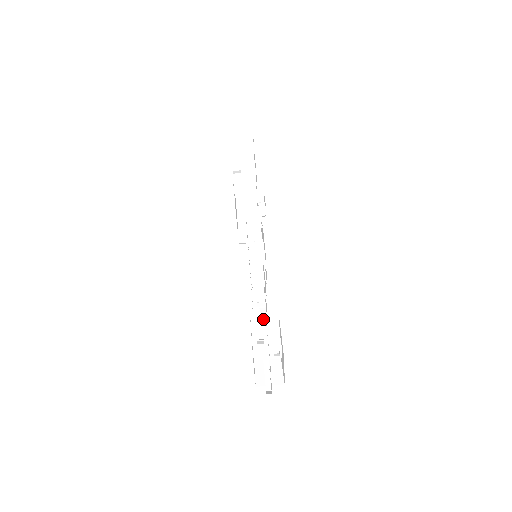
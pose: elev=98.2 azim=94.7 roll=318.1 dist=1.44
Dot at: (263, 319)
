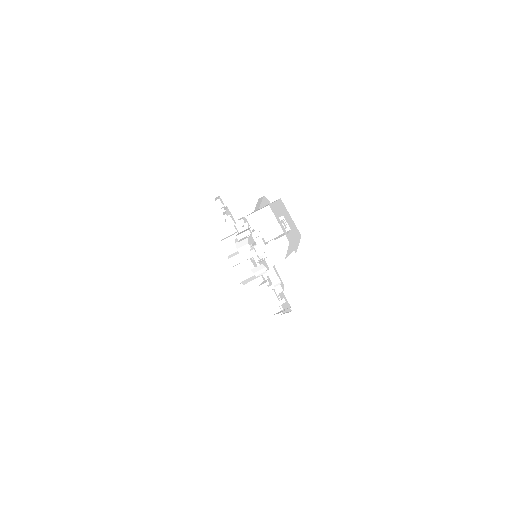
Dot at: (260, 219)
